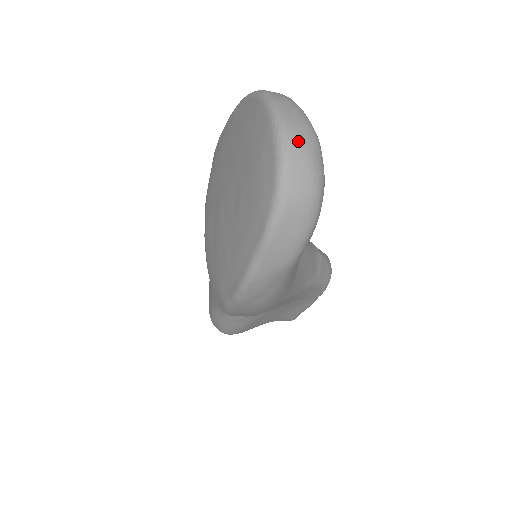
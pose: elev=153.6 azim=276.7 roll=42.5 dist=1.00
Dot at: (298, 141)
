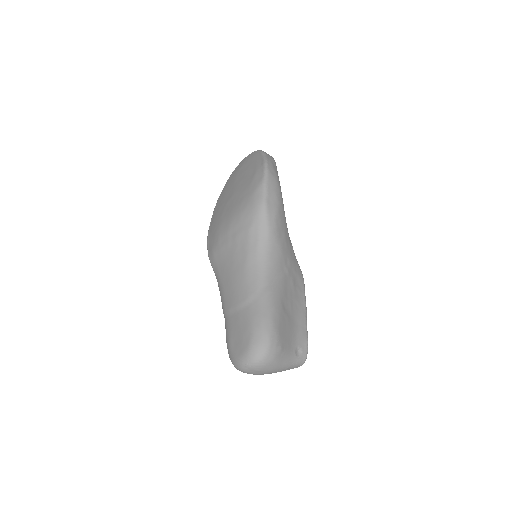
Dot at: occluded
